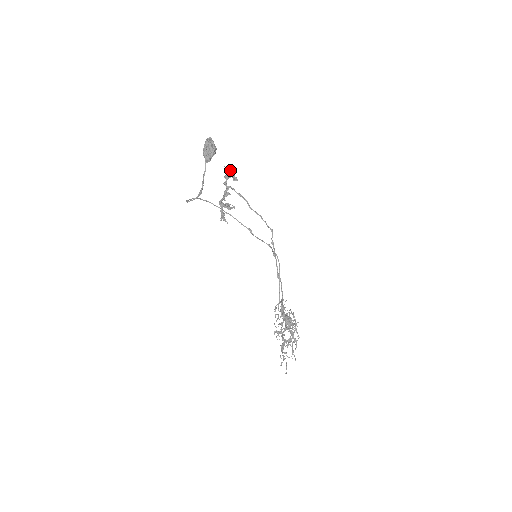
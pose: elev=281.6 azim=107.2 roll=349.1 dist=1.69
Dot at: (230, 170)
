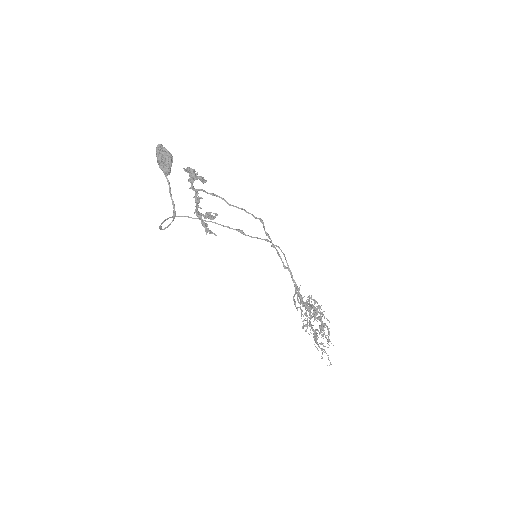
Dot at: (191, 170)
